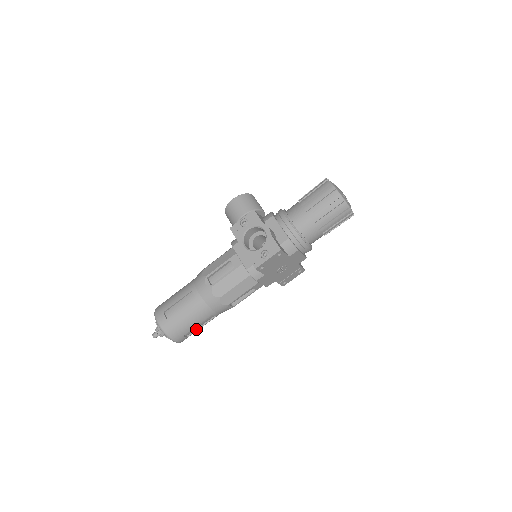
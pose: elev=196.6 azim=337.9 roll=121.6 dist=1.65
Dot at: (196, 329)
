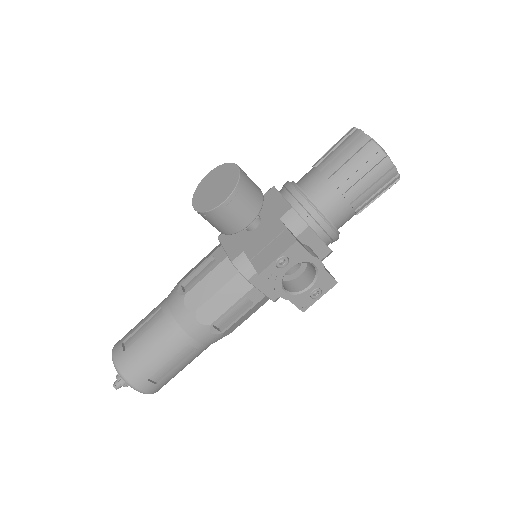
Dot at: occluded
